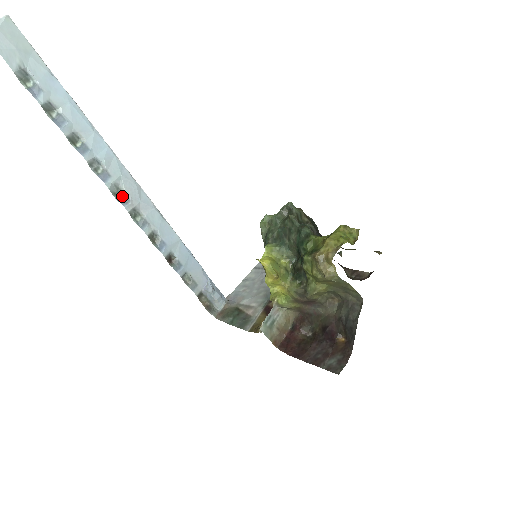
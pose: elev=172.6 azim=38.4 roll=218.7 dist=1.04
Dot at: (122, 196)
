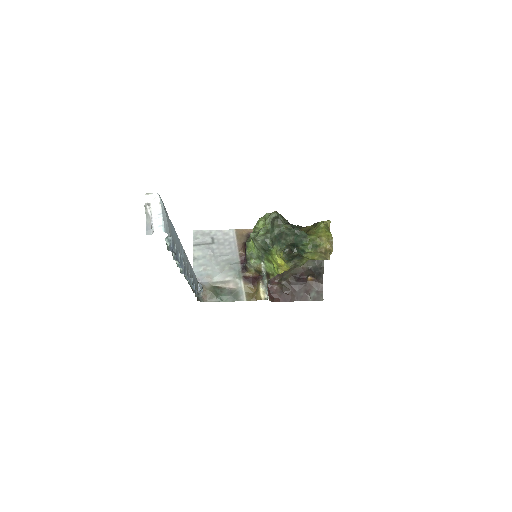
Dot at: occluded
